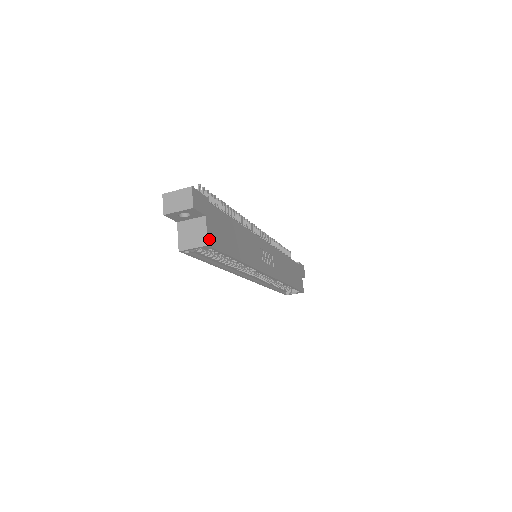
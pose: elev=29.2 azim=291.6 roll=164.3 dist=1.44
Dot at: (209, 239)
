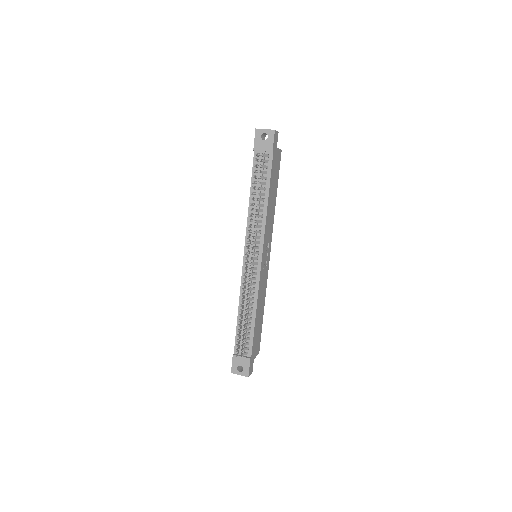
Dot at: (258, 353)
